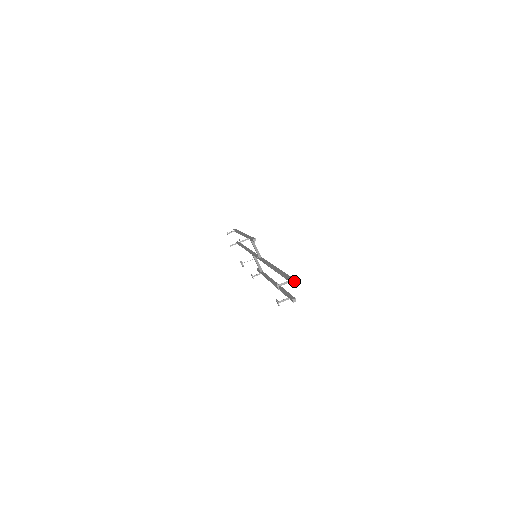
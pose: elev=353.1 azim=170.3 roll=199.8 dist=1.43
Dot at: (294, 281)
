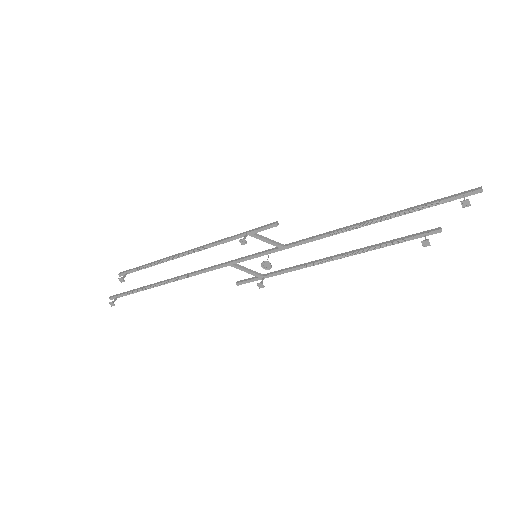
Dot at: (481, 187)
